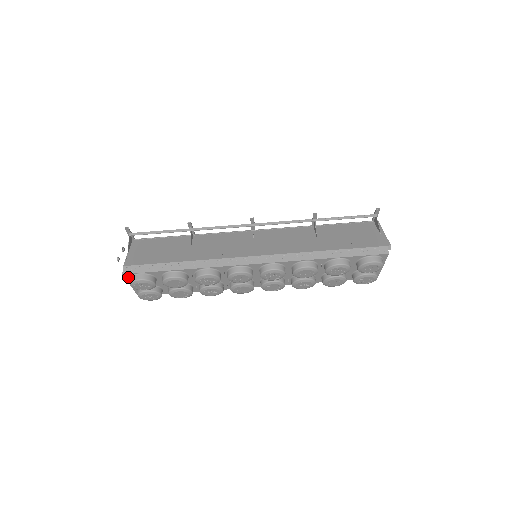
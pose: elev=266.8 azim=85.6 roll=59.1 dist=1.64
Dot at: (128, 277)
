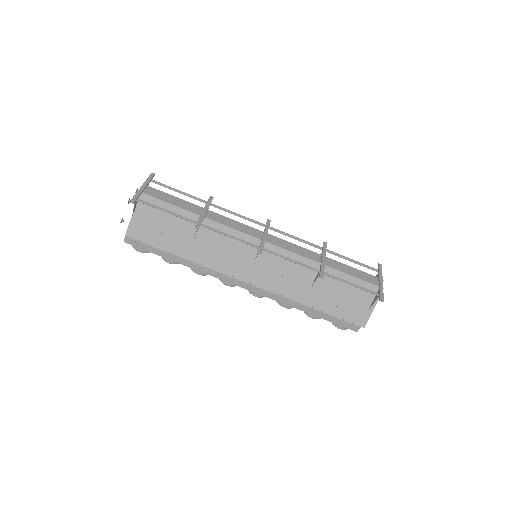
Dot at: occluded
